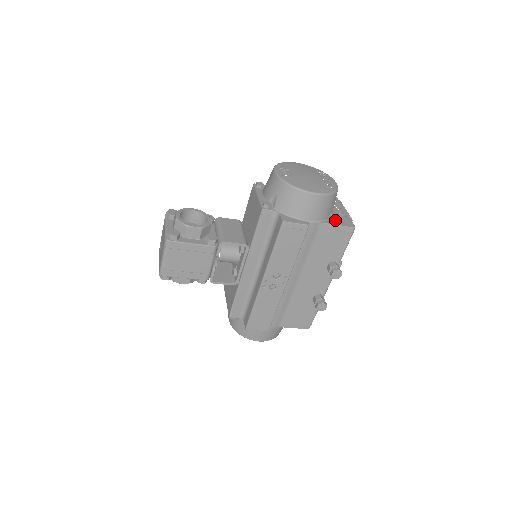
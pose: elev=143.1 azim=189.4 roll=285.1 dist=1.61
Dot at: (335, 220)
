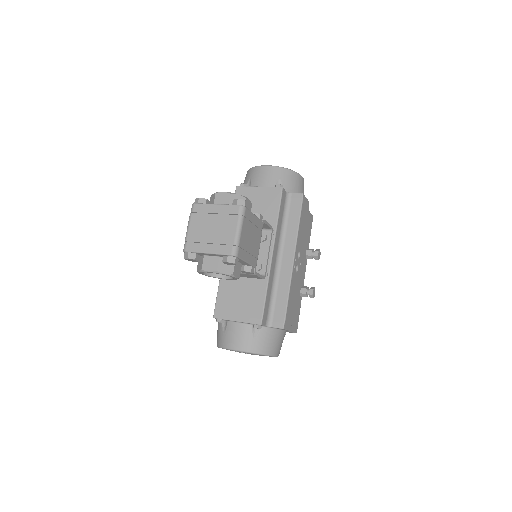
Dot at: occluded
